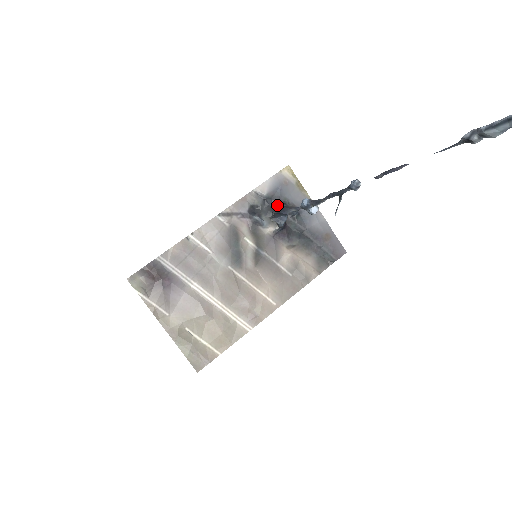
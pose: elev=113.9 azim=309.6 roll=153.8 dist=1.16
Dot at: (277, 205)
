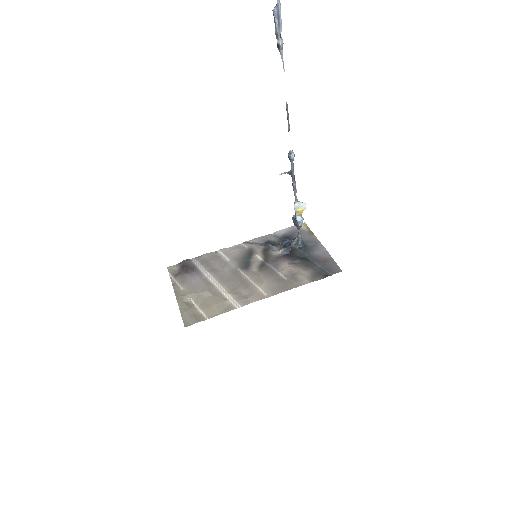
Dot at: occluded
